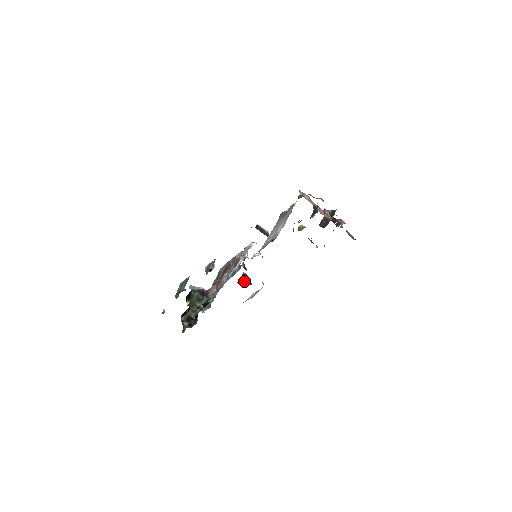
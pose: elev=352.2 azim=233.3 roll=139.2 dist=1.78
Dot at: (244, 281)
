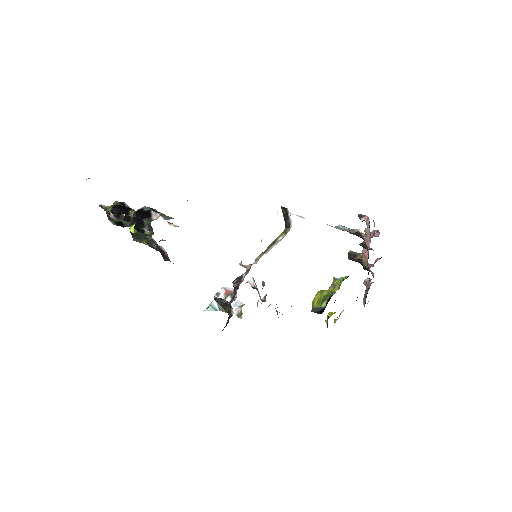
Dot at: (224, 306)
